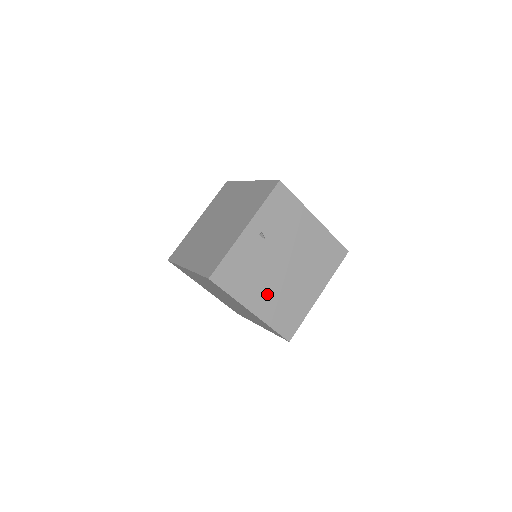
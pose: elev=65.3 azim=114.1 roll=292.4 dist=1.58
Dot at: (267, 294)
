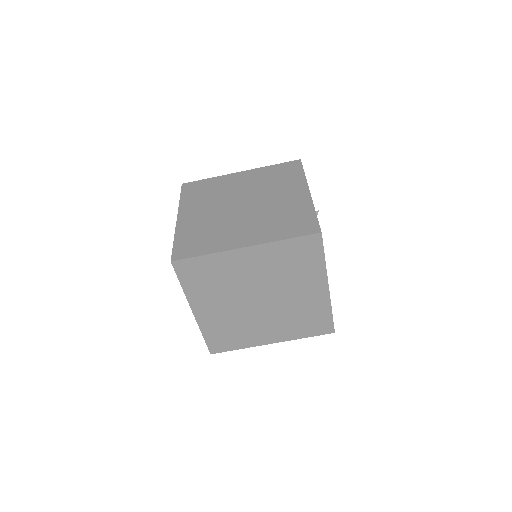
Dot at: occluded
